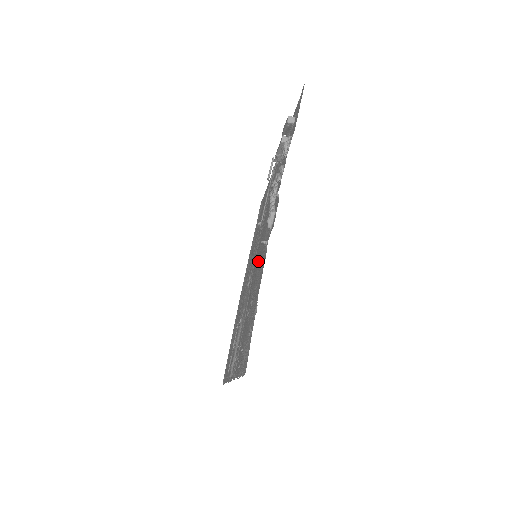
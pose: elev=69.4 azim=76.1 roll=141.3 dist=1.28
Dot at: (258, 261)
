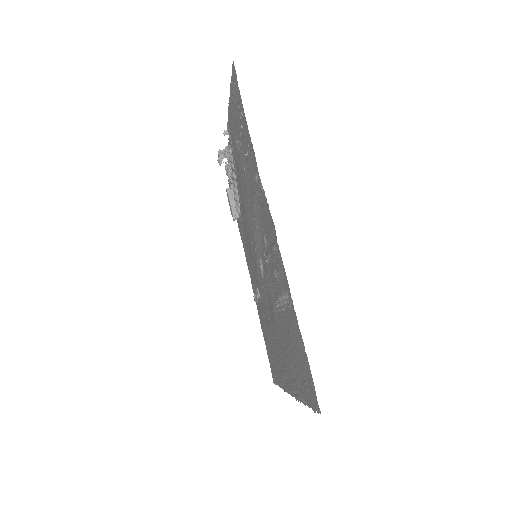
Dot at: (239, 180)
